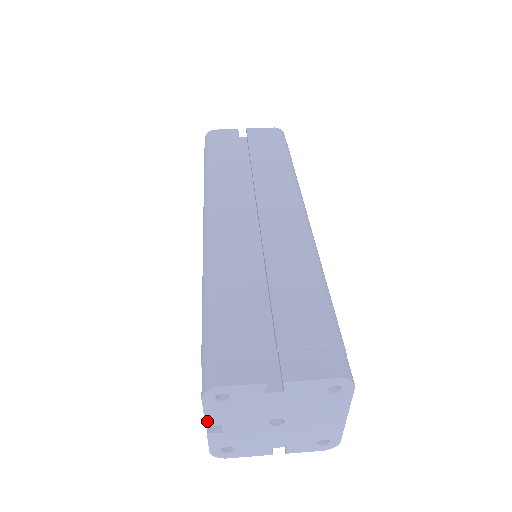
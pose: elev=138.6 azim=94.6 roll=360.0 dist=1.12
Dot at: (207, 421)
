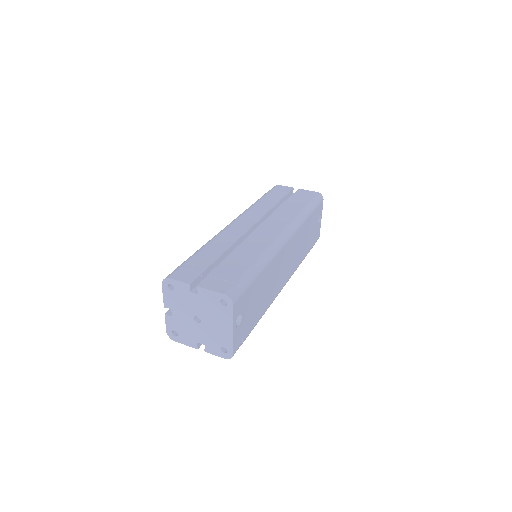
Dot at: (165, 303)
